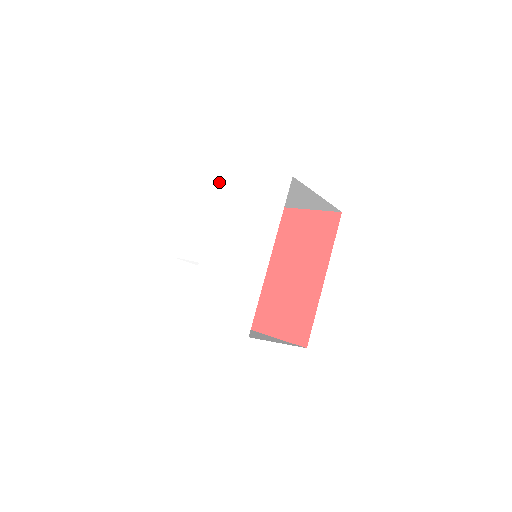
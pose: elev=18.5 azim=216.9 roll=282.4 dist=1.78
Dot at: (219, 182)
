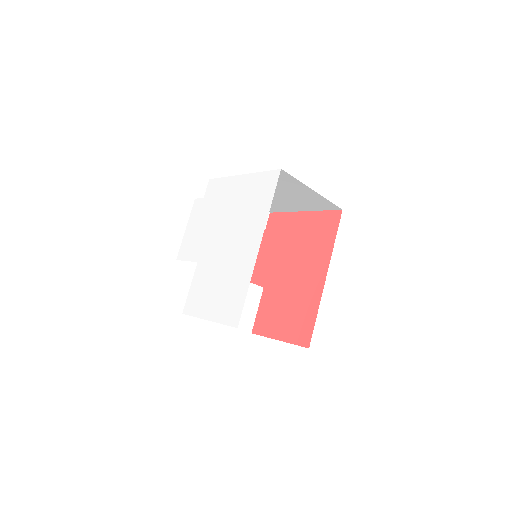
Dot at: (218, 185)
